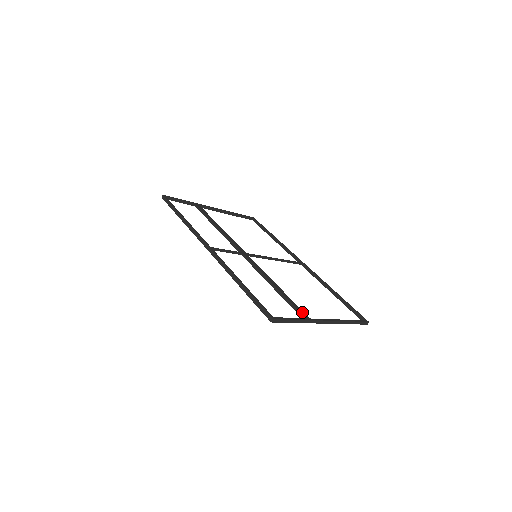
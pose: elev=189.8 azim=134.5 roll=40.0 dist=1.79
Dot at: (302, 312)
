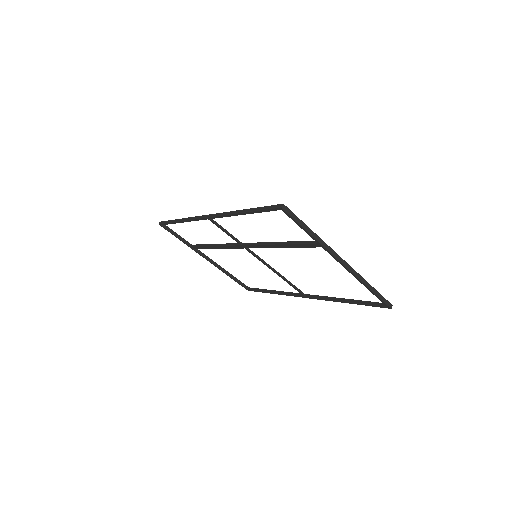
Dot at: occluded
